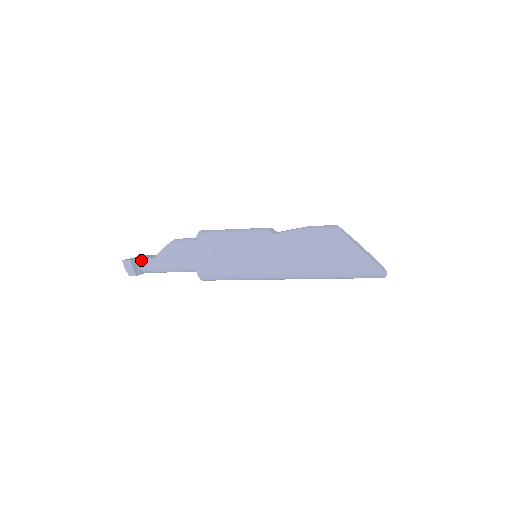
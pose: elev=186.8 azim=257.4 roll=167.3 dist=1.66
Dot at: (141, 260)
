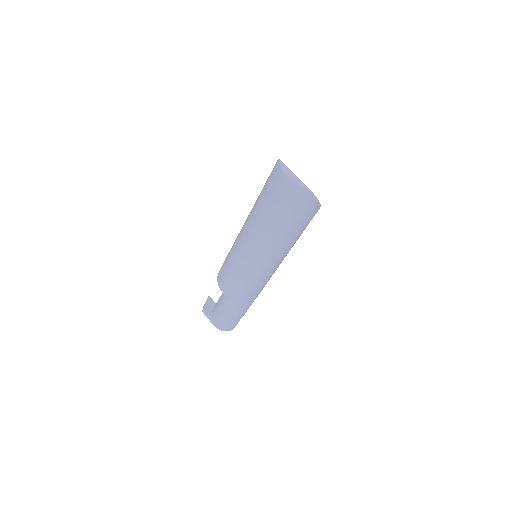
Dot at: occluded
